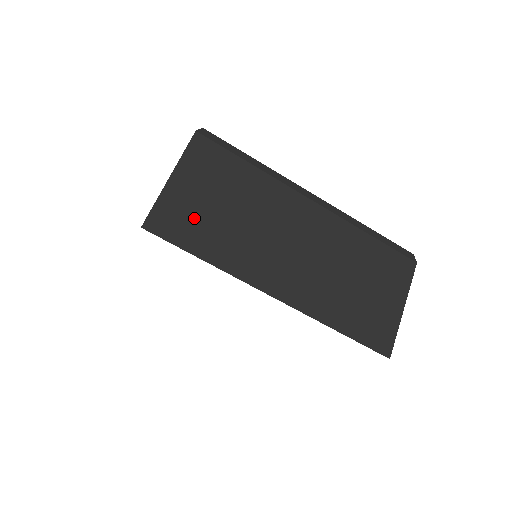
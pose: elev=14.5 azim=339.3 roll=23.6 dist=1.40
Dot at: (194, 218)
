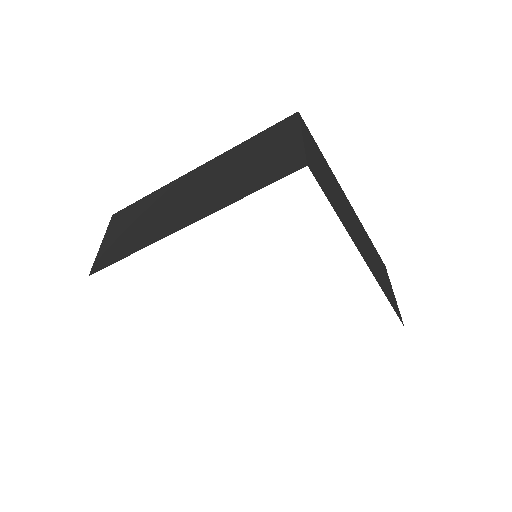
Dot at: (120, 245)
